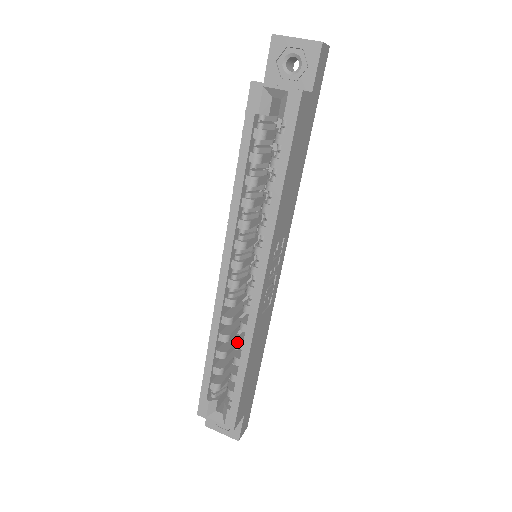
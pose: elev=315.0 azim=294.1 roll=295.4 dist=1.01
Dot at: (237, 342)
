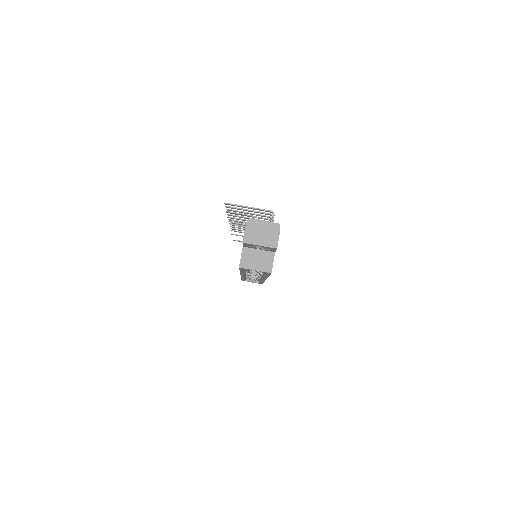
Dot at: occluded
